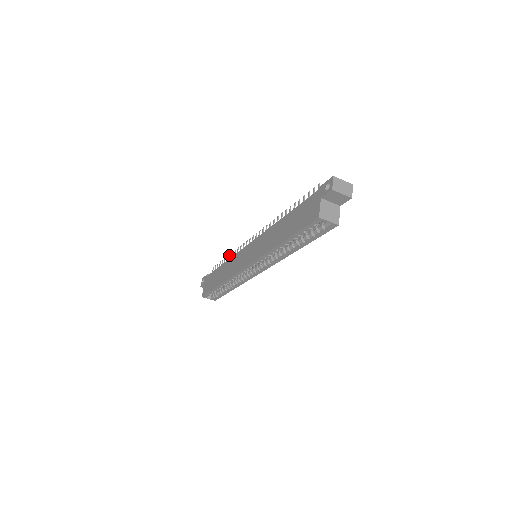
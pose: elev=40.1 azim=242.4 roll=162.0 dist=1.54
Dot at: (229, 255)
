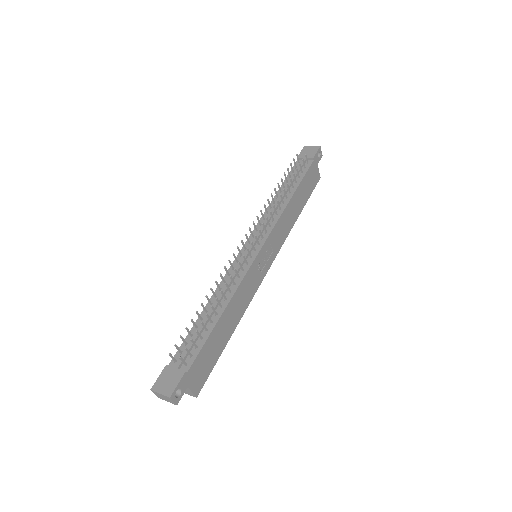
Dot at: (274, 189)
